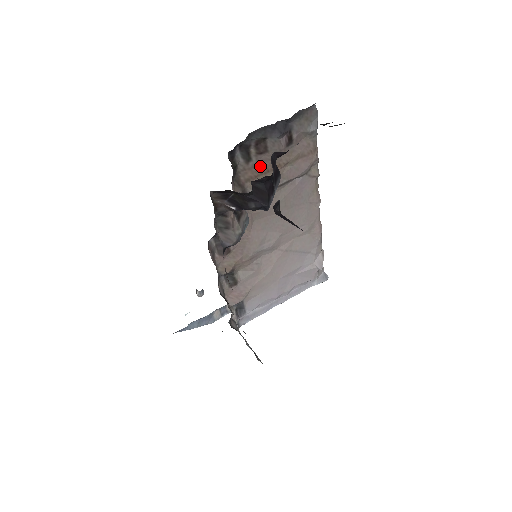
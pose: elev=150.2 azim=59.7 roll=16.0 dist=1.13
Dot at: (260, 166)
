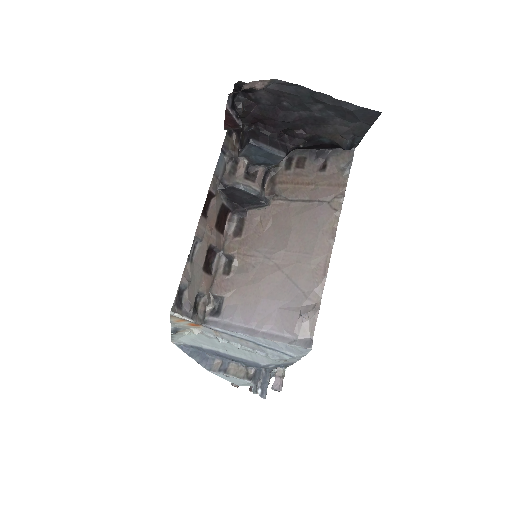
Dot at: (294, 177)
